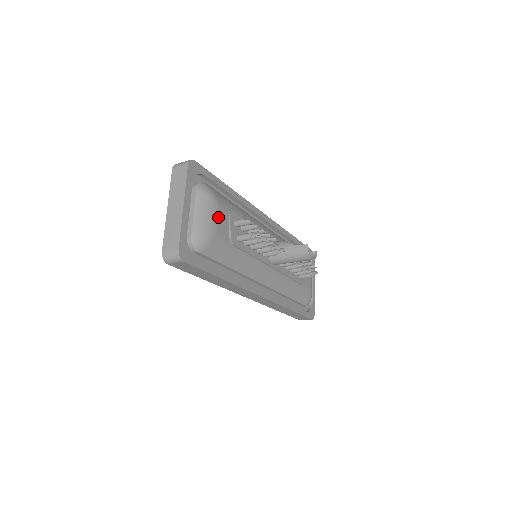
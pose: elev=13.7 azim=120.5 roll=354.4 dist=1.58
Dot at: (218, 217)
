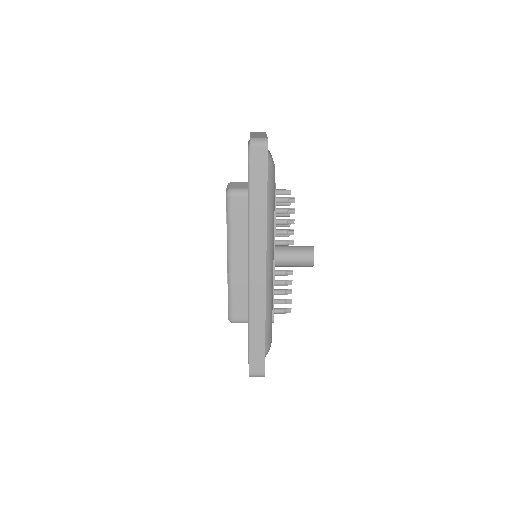
Dot at: occluded
